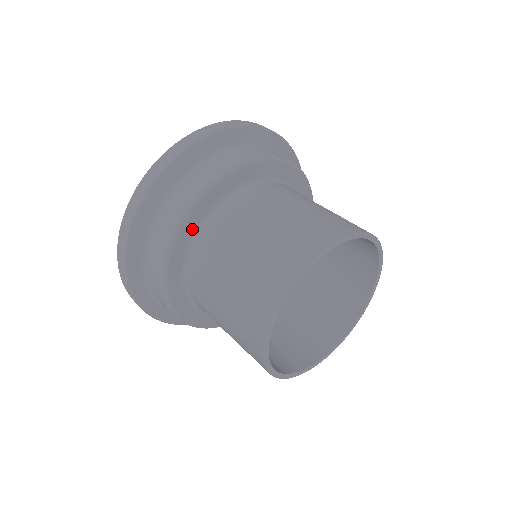
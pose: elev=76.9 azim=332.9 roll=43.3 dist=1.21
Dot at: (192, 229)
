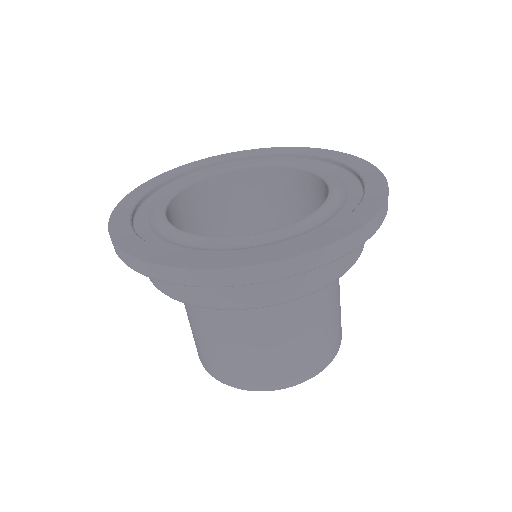
Dot at: occluded
